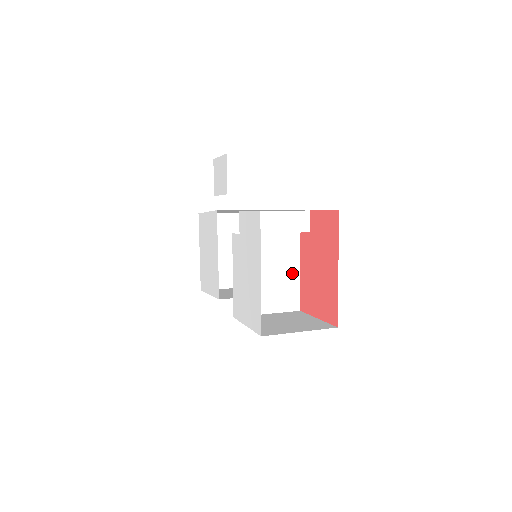
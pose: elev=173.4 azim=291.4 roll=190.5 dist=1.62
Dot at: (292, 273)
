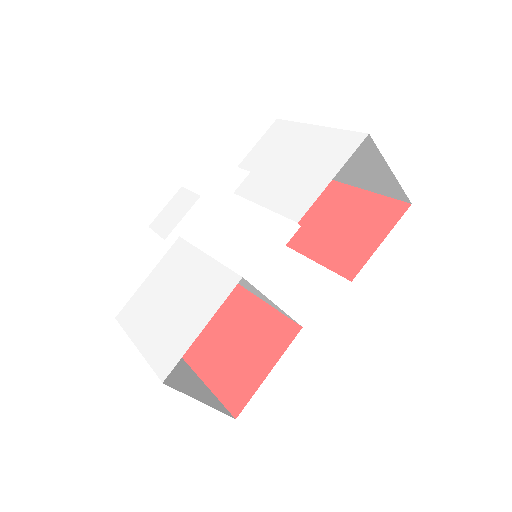
Dot at: occluded
